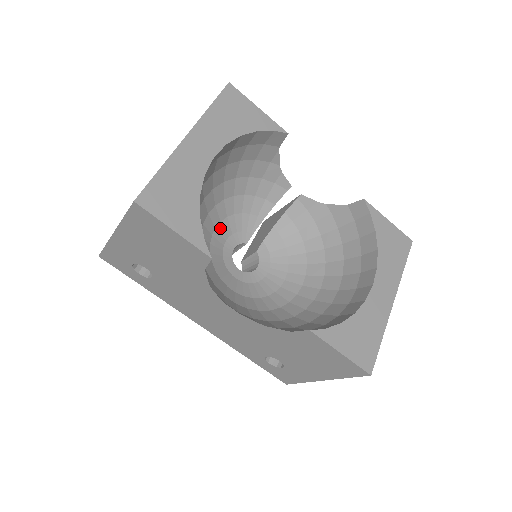
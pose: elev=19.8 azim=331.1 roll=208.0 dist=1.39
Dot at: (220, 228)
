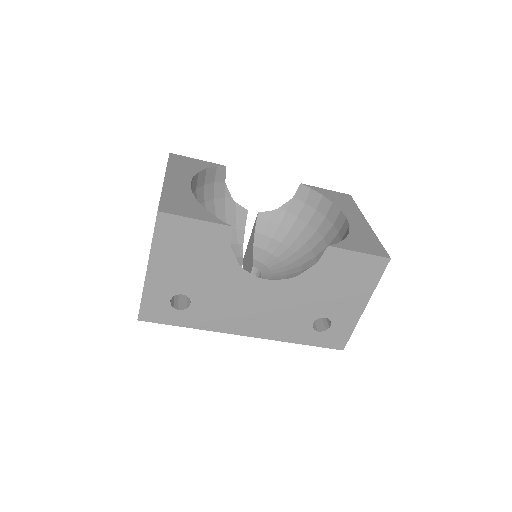
Dot at: occluded
